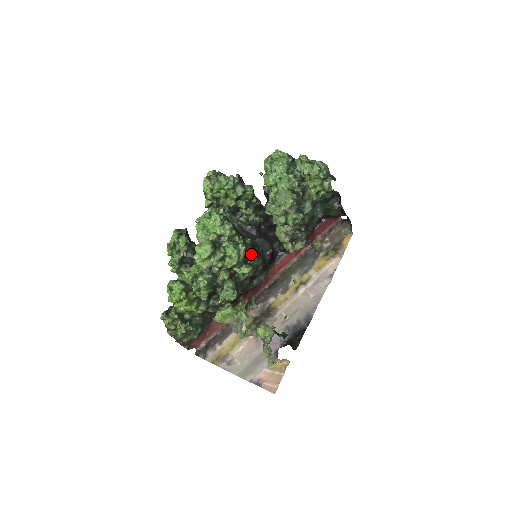
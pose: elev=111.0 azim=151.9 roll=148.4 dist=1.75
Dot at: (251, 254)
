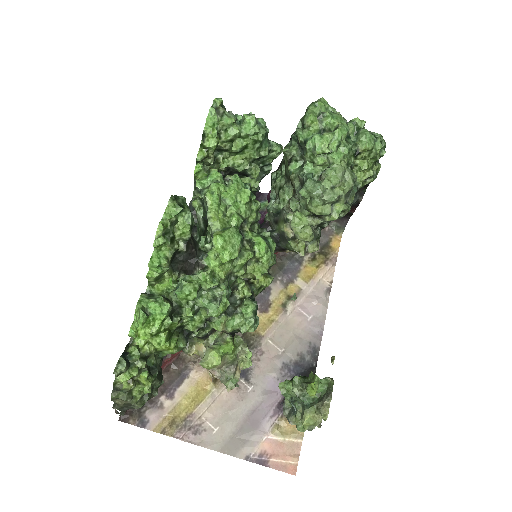
Dot at: occluded
